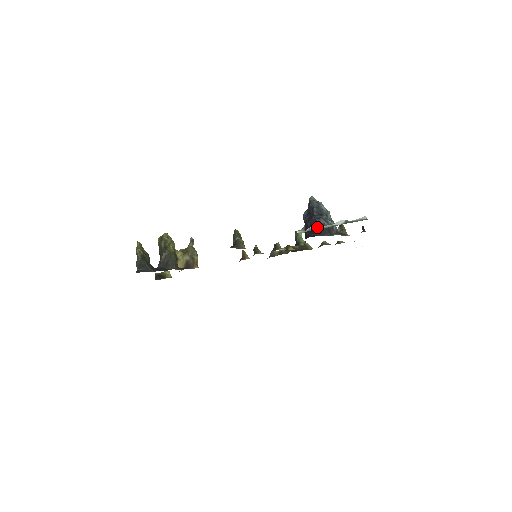
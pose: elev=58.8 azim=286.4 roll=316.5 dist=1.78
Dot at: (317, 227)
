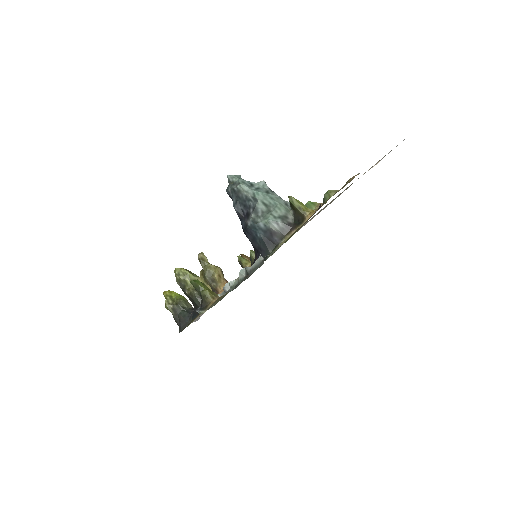
Dot at: (228, 285)
